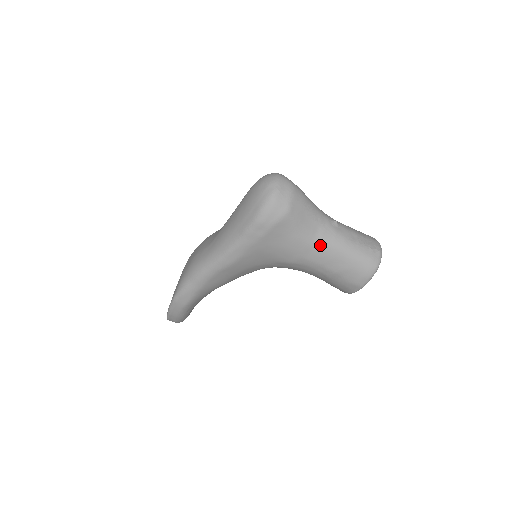
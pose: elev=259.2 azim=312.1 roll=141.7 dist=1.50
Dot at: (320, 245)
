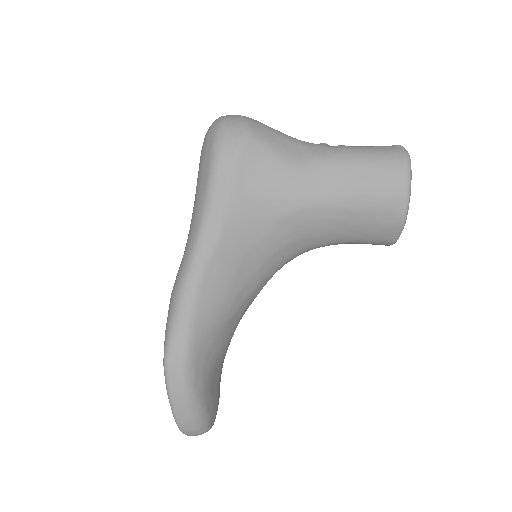
Dot at: (316, 164)
